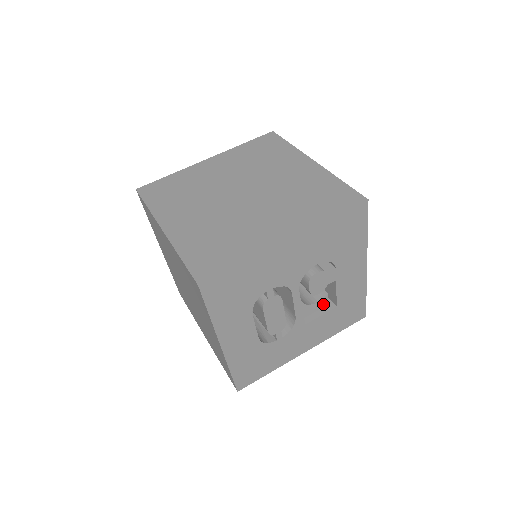
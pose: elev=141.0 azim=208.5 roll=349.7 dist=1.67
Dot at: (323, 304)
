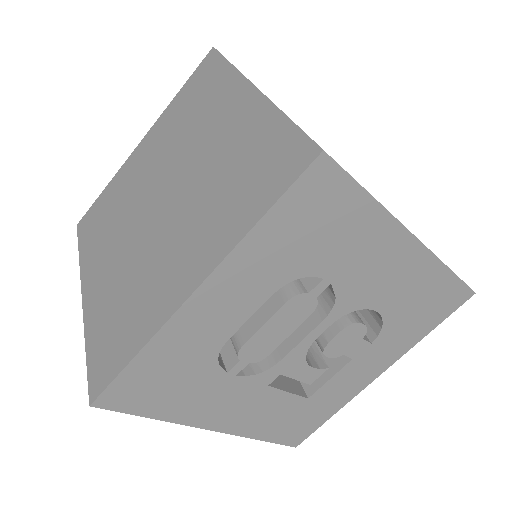
Dot at: (309, 377)
